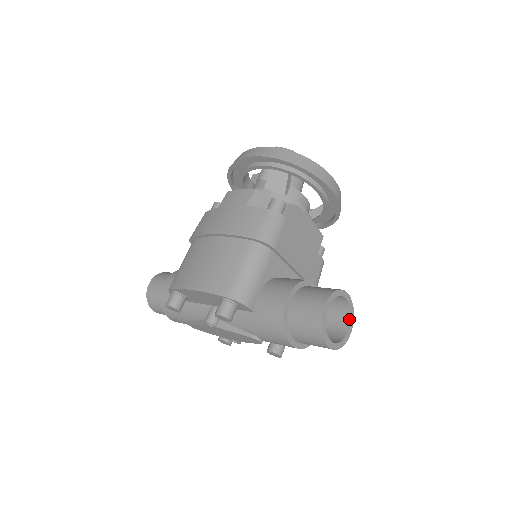
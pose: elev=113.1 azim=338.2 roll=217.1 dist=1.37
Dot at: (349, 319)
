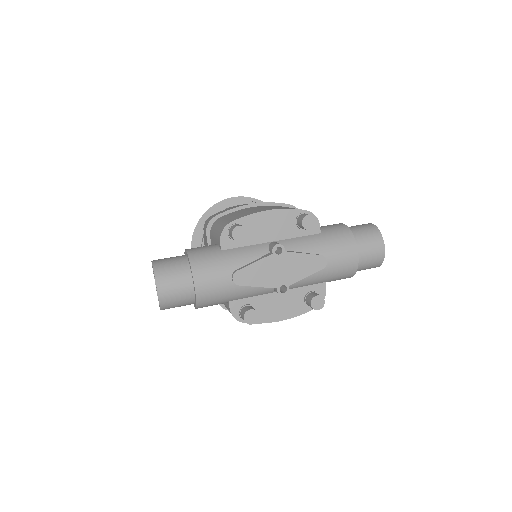
Dot at: occluded
